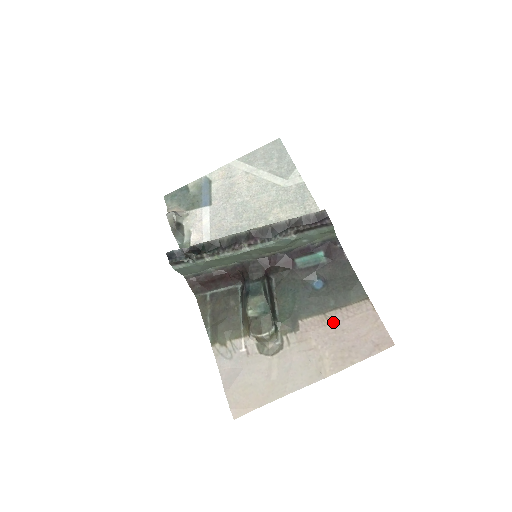
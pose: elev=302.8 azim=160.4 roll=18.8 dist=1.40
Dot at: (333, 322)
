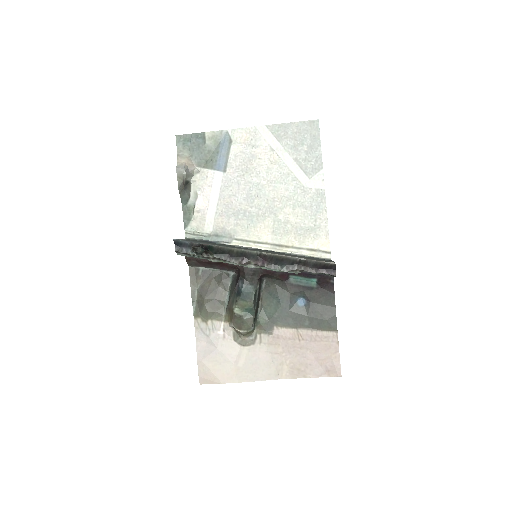
Dot at: (302, 339)
